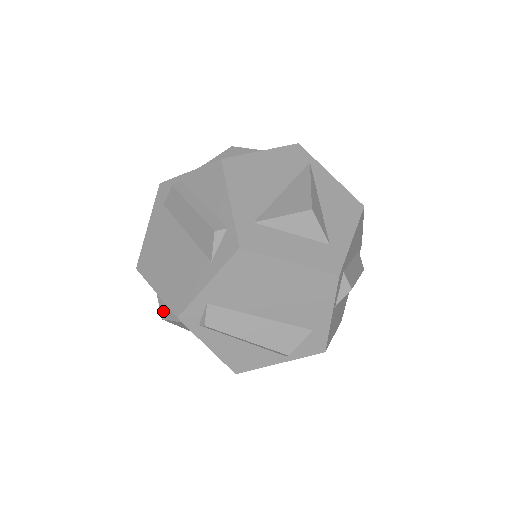
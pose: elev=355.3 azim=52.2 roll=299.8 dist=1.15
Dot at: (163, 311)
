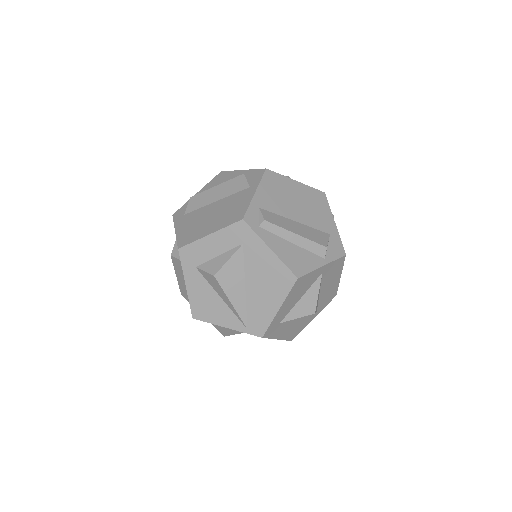
Dot at: (213, 268)
